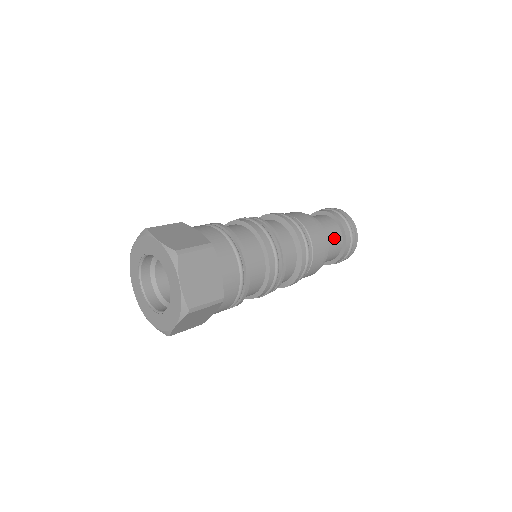
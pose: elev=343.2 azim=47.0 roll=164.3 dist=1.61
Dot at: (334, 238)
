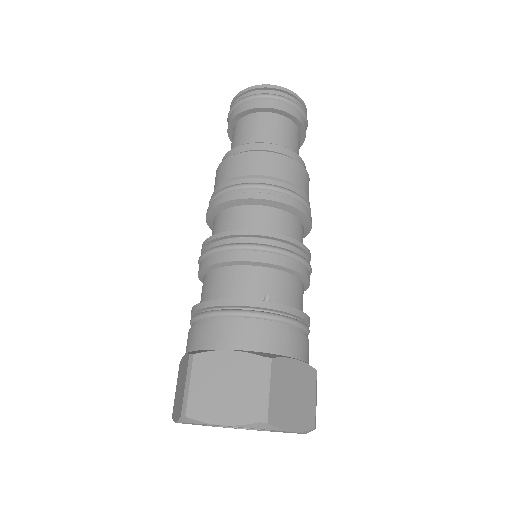
Dot at: occluded
